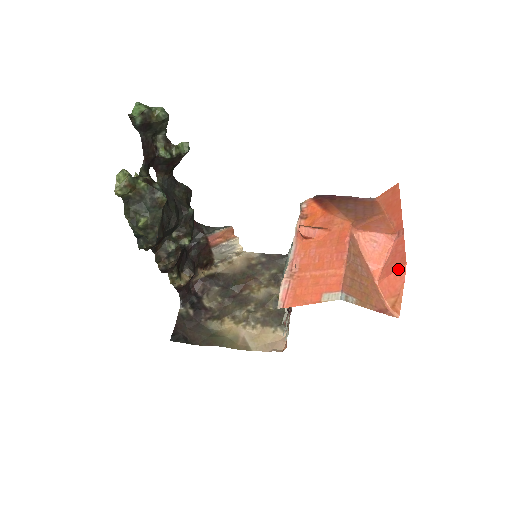
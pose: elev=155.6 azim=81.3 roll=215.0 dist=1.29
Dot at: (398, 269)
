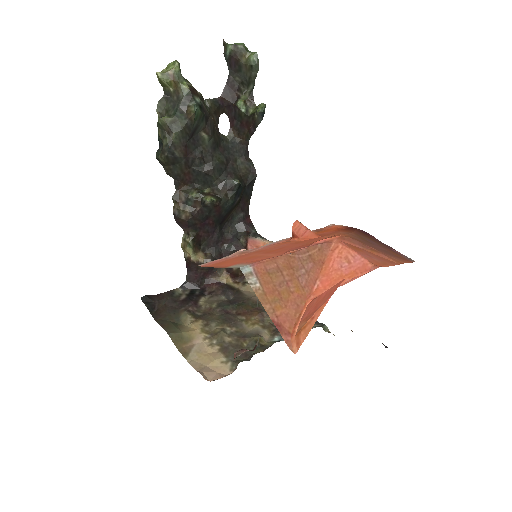
Dot at: (335, 285)
